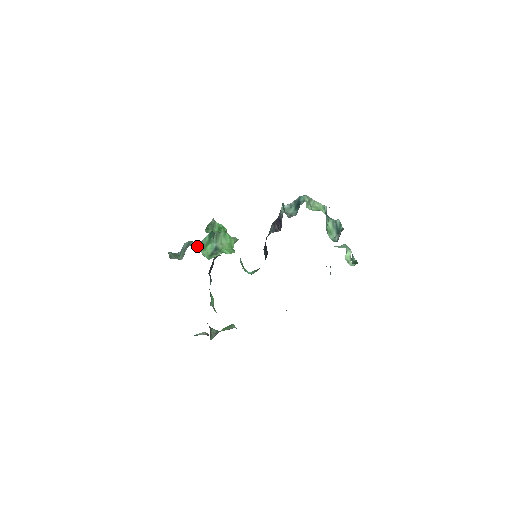
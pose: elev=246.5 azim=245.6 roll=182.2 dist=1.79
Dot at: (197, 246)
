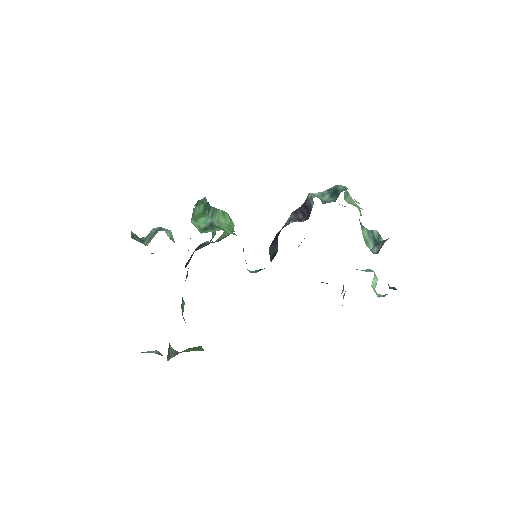
Dot at: (171, 234)
